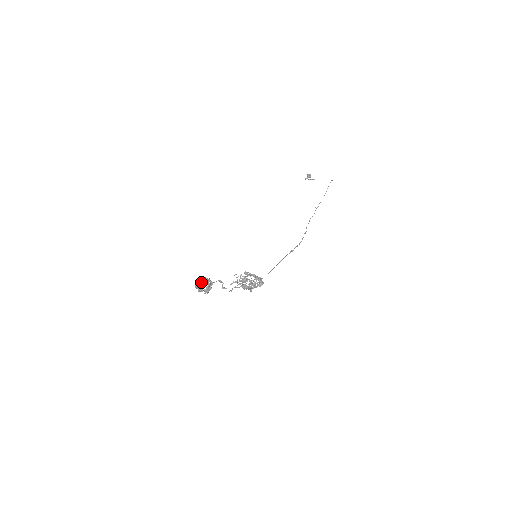
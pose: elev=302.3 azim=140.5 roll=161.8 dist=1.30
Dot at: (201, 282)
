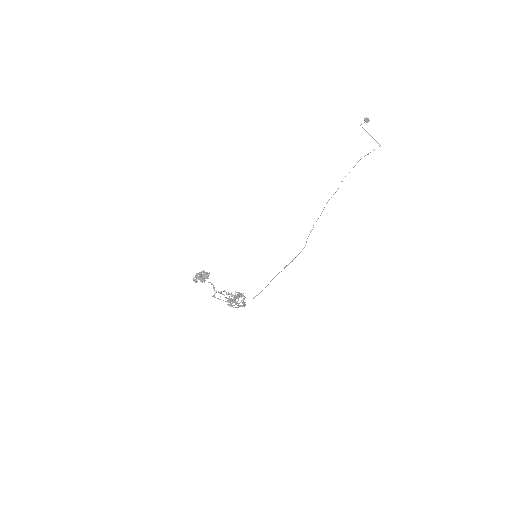
Dot at: (200, 274)
